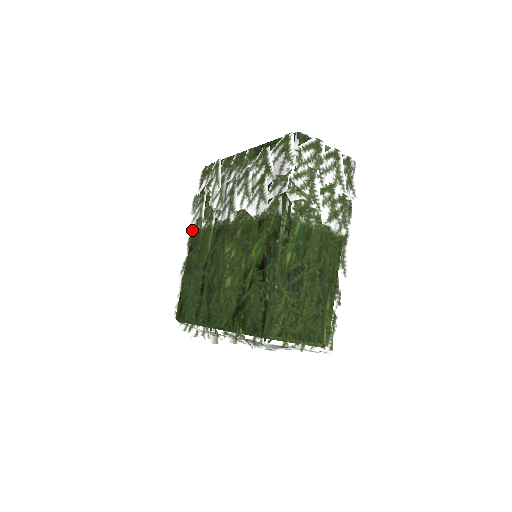
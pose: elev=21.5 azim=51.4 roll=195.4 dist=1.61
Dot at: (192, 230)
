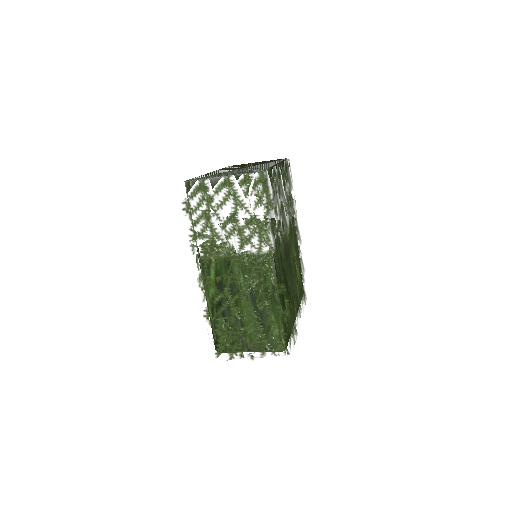
Dot at: occluded
